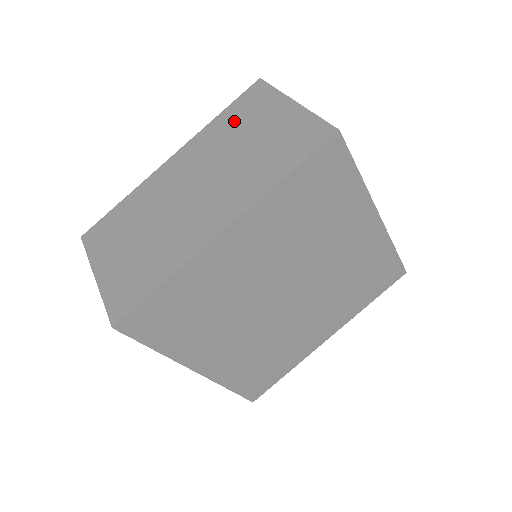
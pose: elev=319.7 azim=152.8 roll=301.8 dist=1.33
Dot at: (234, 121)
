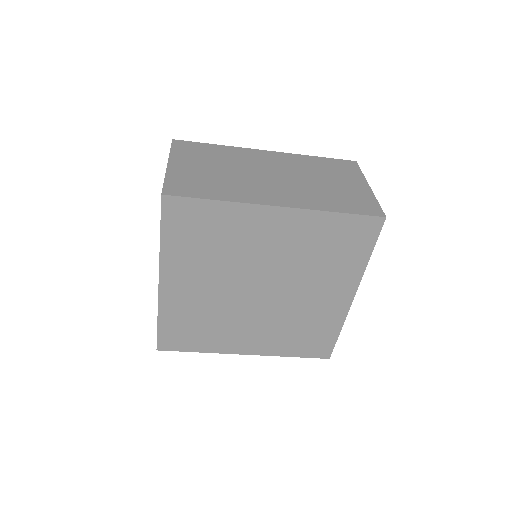
Dot at: occluded
